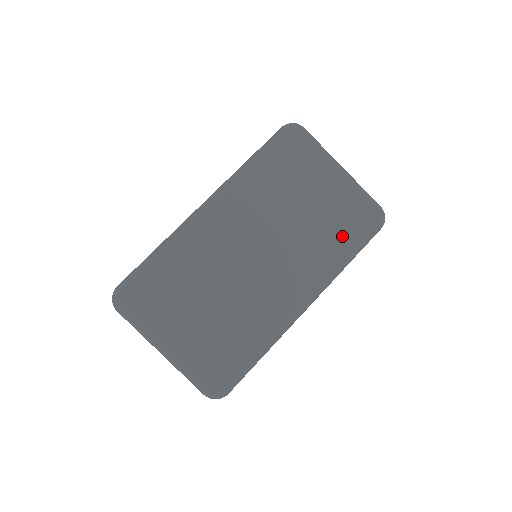
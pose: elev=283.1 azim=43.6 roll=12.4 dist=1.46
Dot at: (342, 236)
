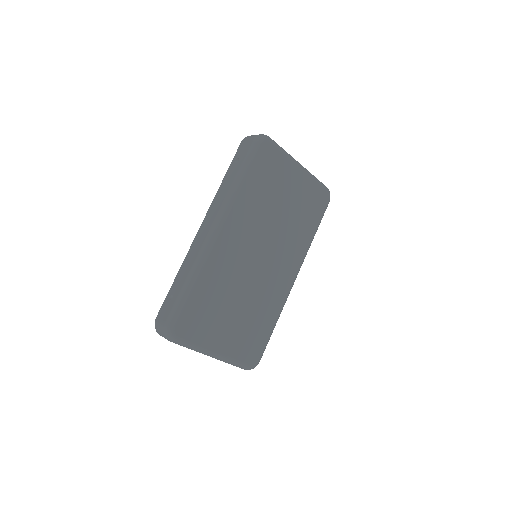
Dot at: (309, 220)
